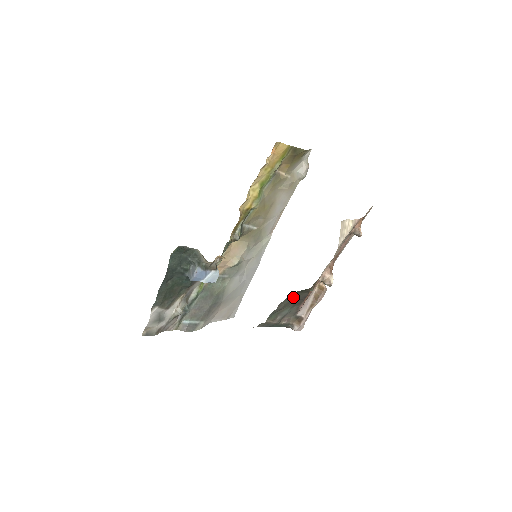
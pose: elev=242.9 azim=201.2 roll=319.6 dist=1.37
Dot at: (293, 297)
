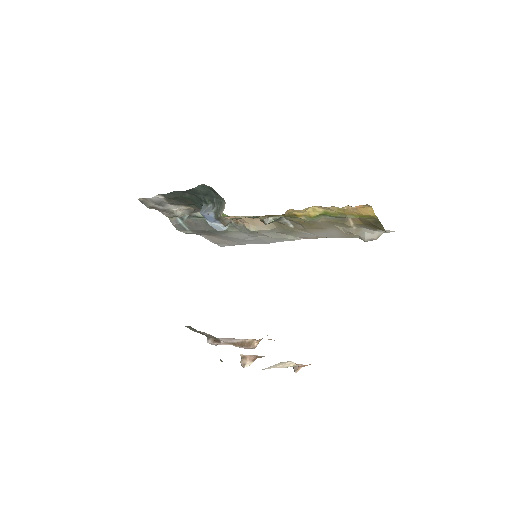
Dot at: occluded
